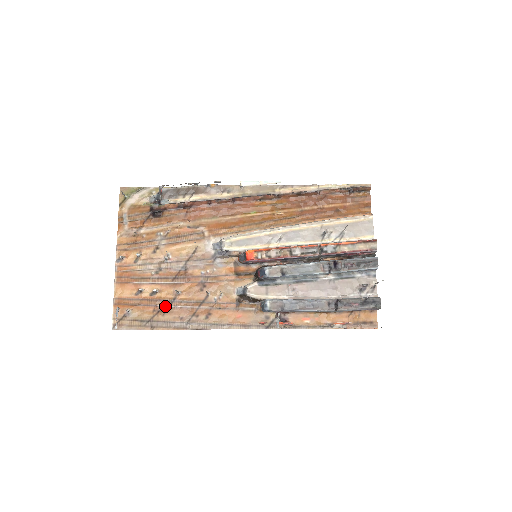
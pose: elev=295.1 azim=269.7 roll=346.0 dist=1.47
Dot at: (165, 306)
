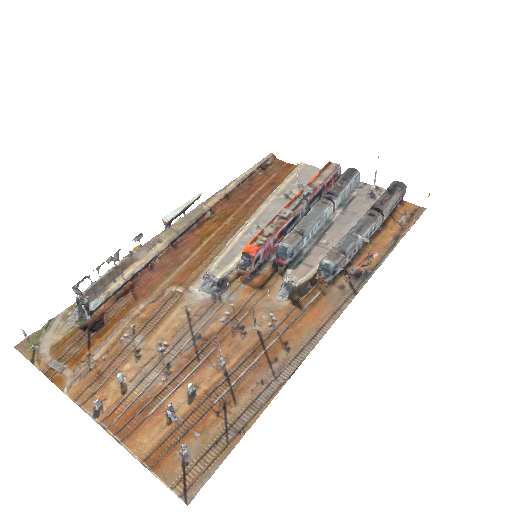
Dot at: (225, 393)
